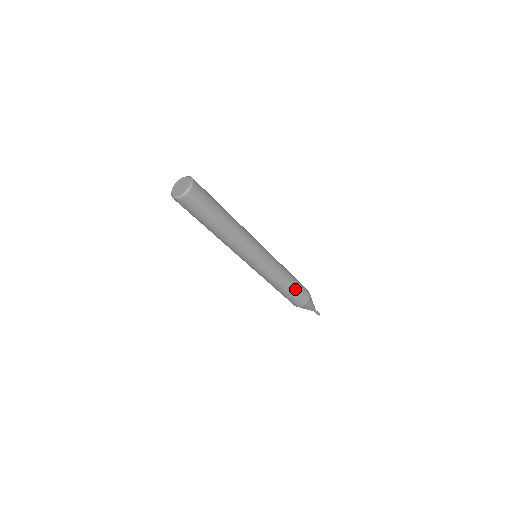
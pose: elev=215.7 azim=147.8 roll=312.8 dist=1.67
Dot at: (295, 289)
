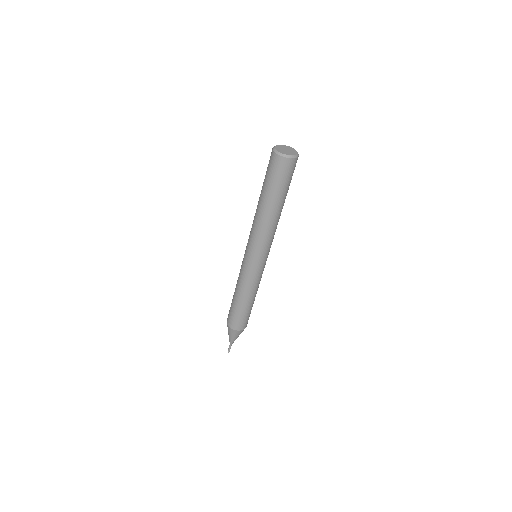
Dot at: (243, 310)
